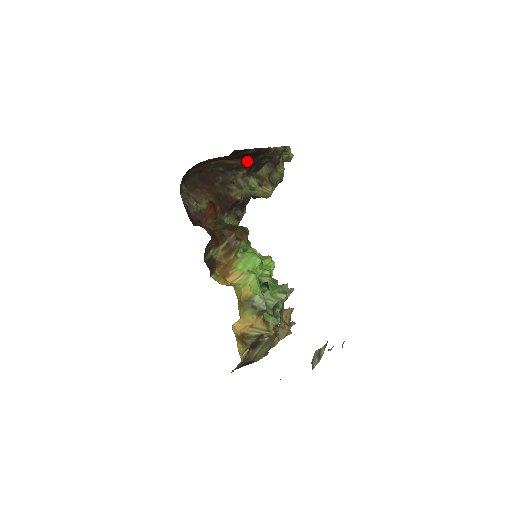
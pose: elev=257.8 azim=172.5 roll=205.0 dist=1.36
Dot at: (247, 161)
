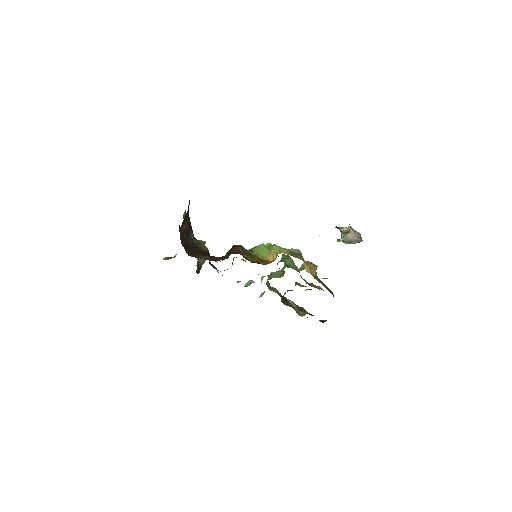
Dot at: occluded
